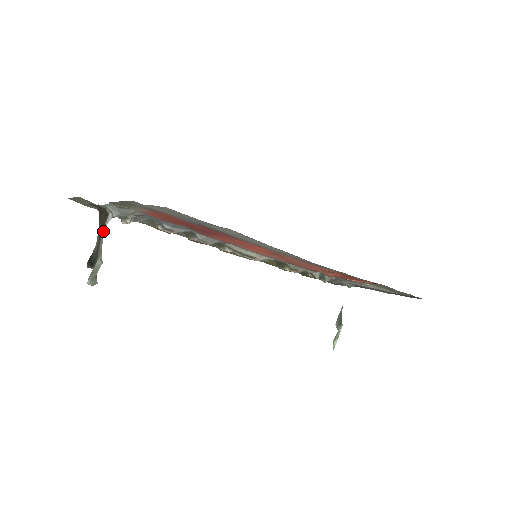
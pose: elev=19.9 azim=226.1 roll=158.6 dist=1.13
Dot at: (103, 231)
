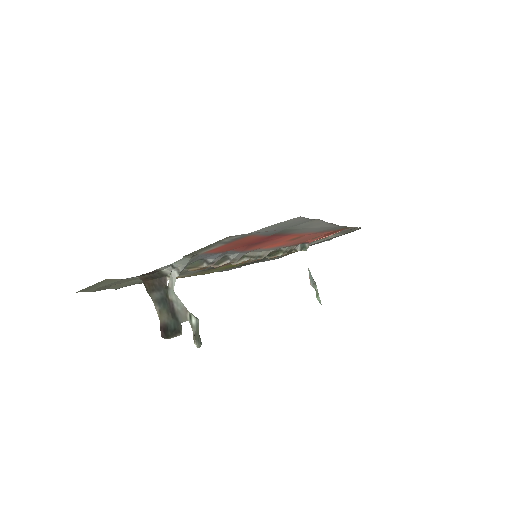
Dot at: (174, 292)
